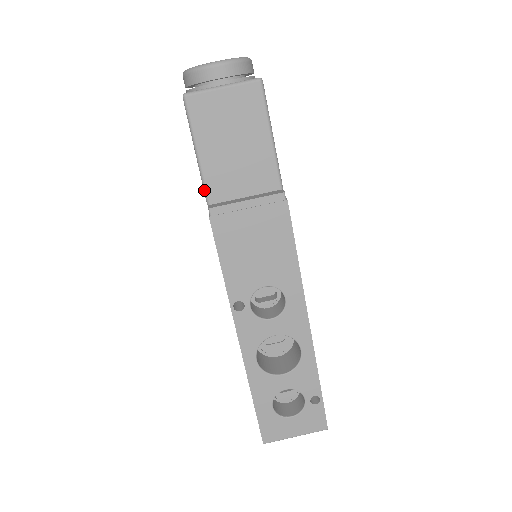
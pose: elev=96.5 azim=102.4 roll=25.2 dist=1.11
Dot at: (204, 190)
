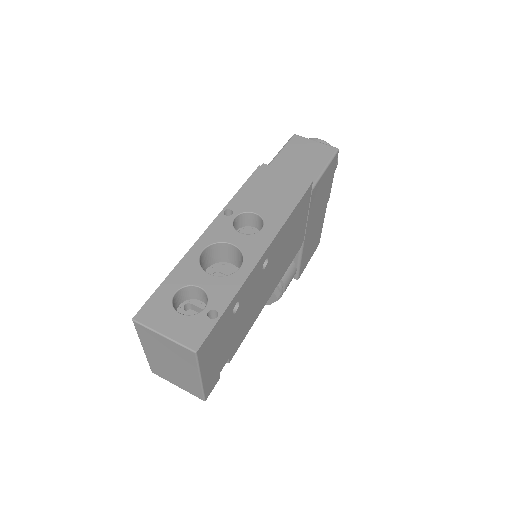
Dot at: occluded
